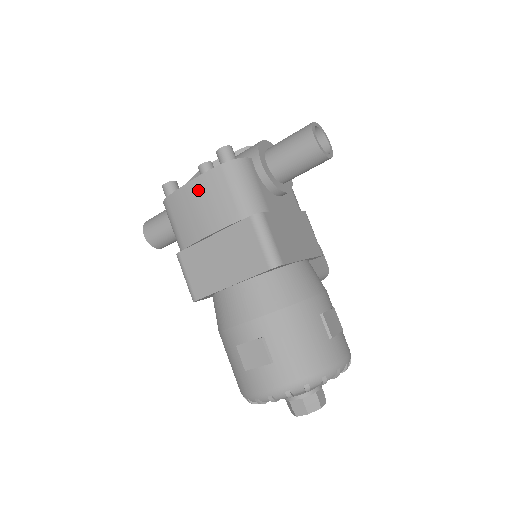
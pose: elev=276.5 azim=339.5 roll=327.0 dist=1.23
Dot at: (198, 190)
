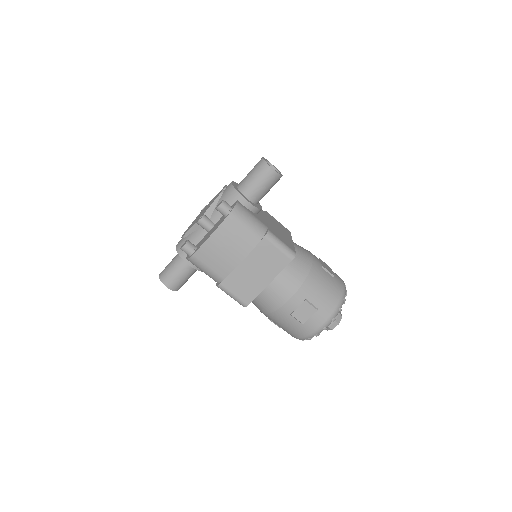
Dot at: (219, 239)
